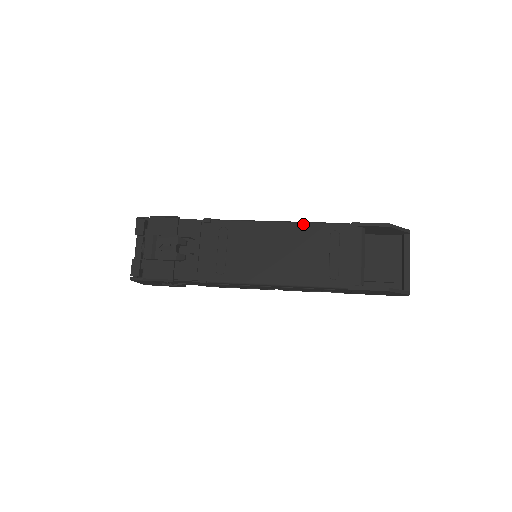
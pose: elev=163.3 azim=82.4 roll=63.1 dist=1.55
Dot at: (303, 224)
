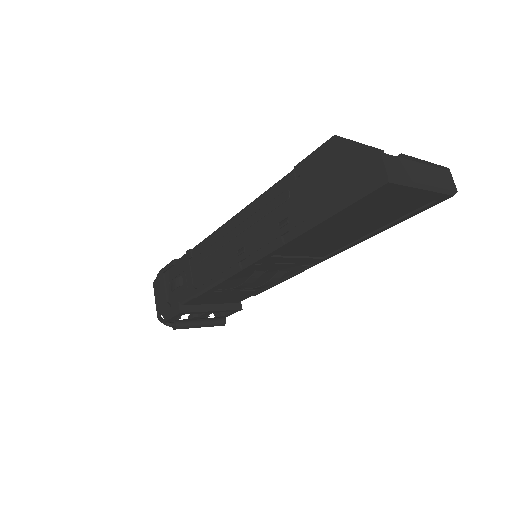
Dot at: occluded
